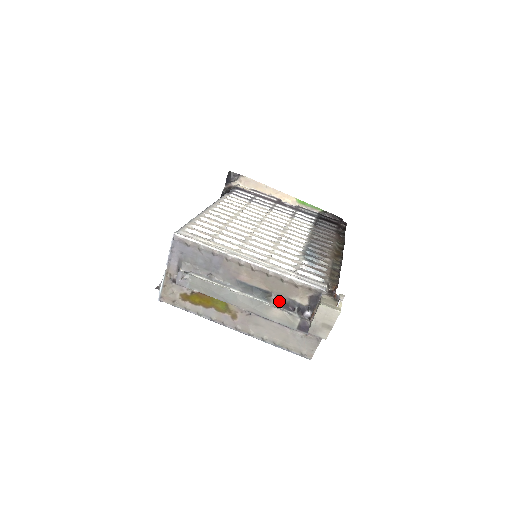
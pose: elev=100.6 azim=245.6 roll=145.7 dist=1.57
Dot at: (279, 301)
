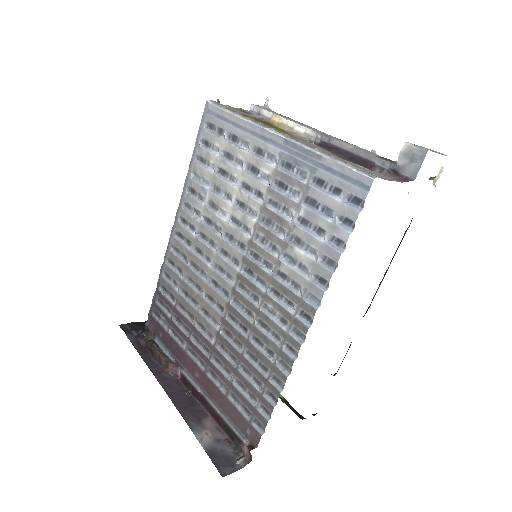
Dot at: occluded
